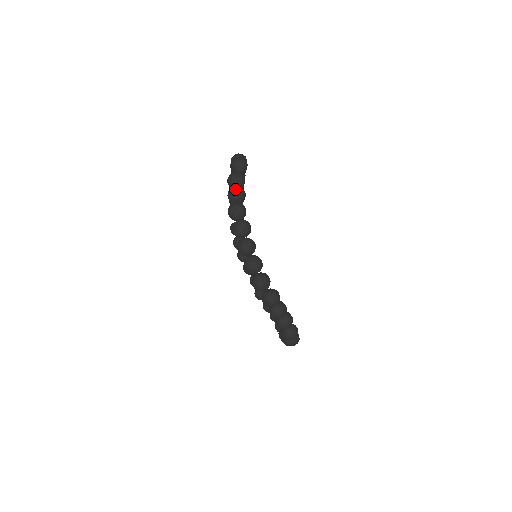
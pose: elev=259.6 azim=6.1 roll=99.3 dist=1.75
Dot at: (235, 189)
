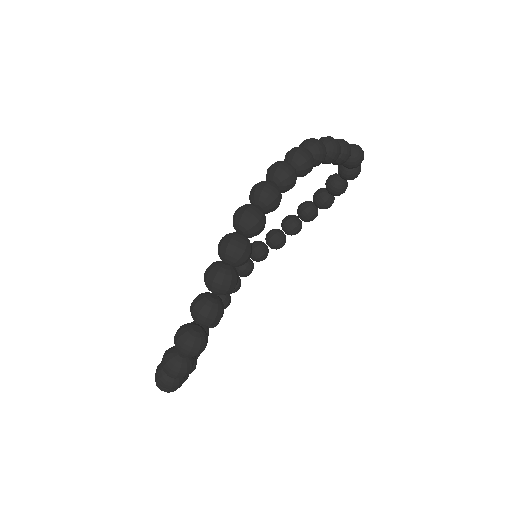
Dot at: occluded
